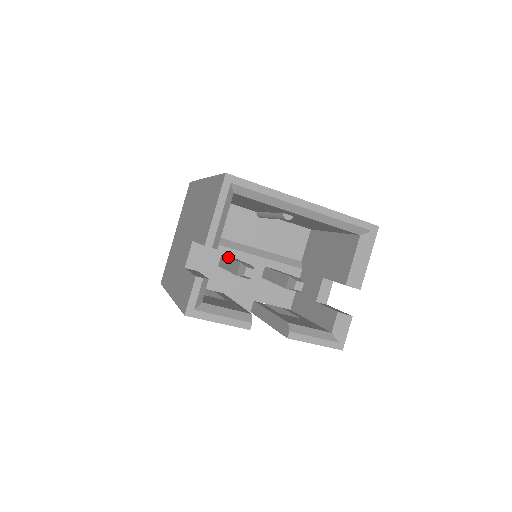
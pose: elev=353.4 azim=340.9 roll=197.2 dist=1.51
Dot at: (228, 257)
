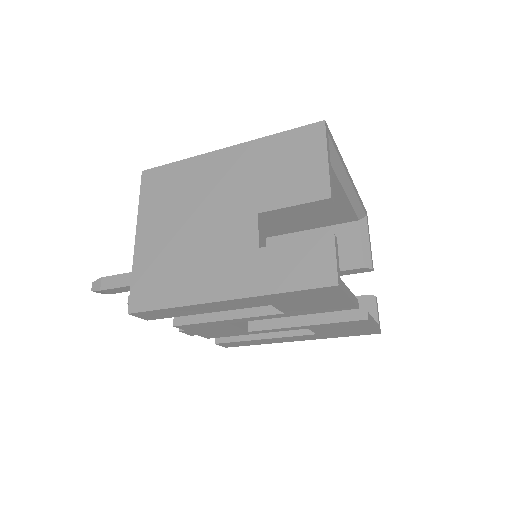
Dot at: occluded
